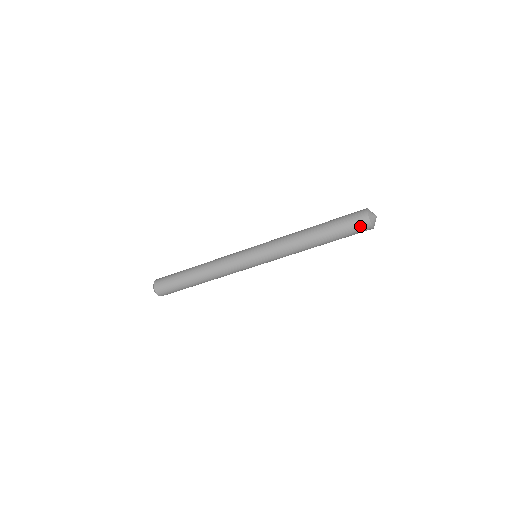
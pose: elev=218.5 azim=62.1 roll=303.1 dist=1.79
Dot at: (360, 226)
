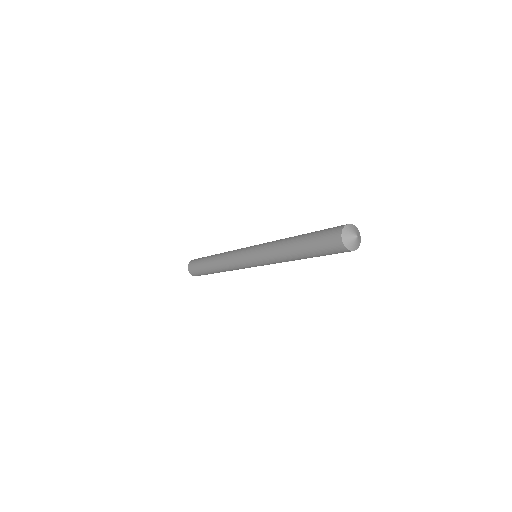
Dot at: (333, 246)
